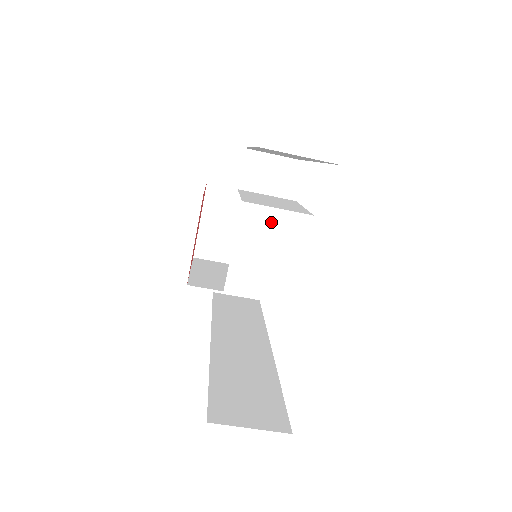
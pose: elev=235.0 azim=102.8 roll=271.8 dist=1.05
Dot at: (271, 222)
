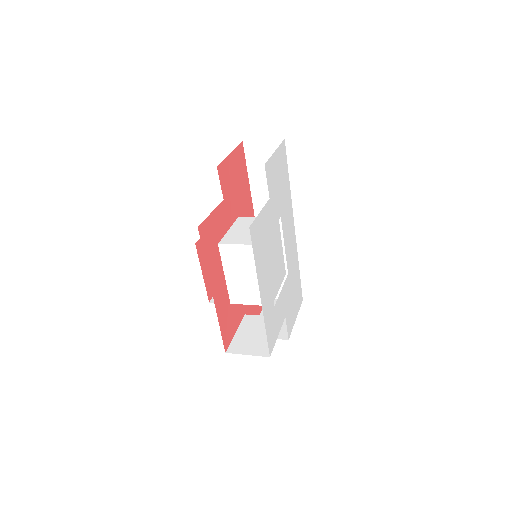
Dot at: occluded
